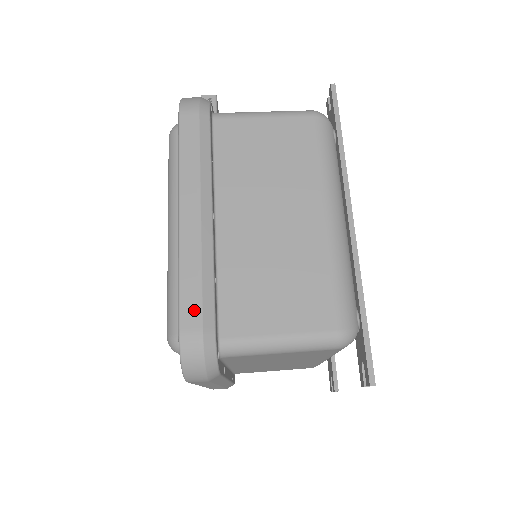
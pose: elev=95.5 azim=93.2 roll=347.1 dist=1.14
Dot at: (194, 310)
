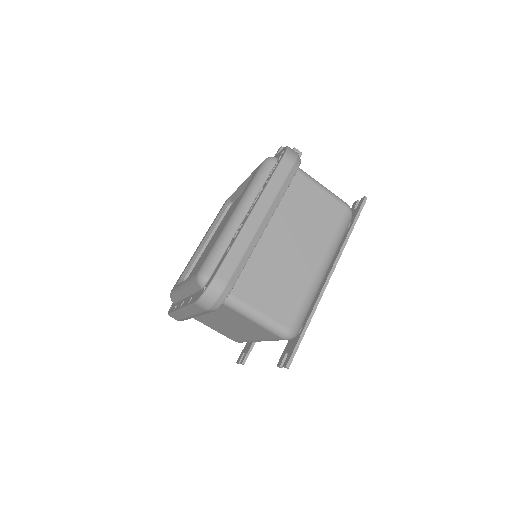
Dot at: (230, 270)
